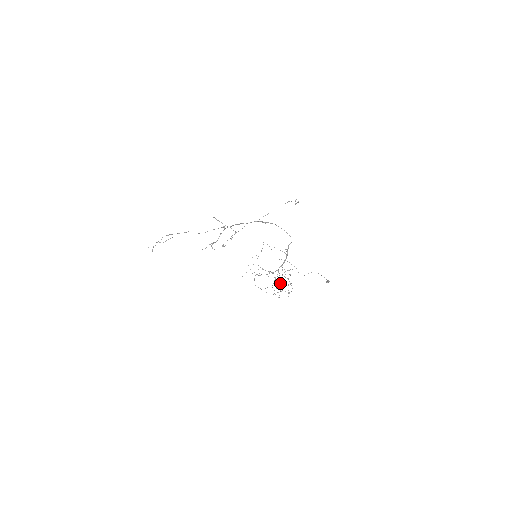
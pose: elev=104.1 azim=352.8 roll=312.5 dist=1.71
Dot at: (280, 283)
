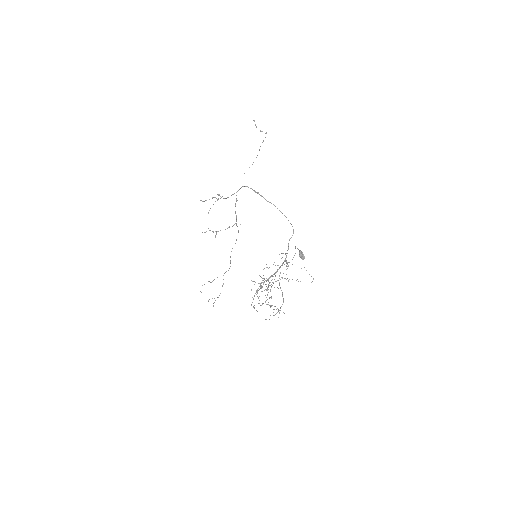
Dot at: occluded
